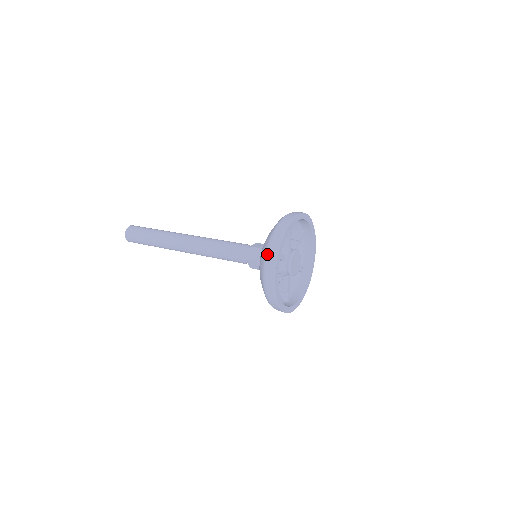
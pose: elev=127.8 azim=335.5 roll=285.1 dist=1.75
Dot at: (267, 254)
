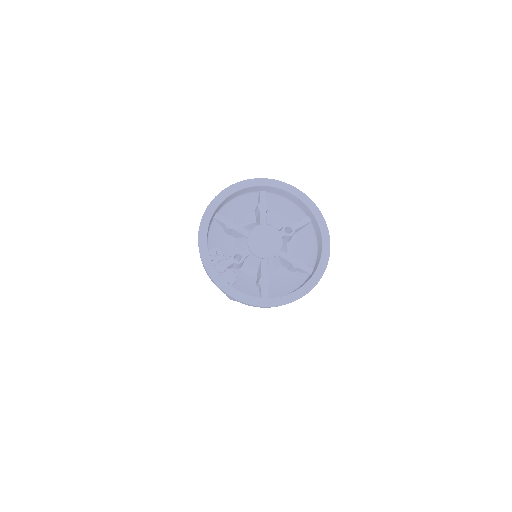
Dot at: occluded
